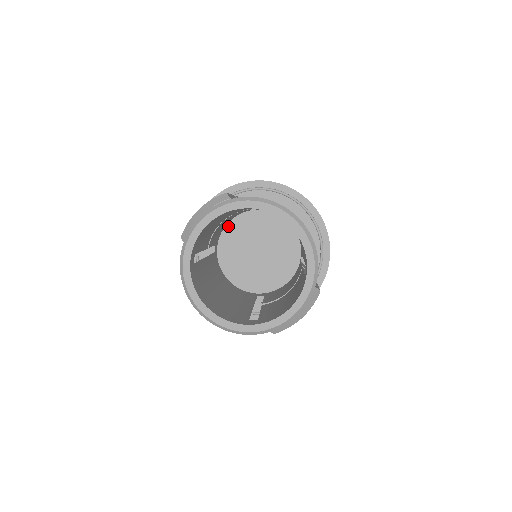
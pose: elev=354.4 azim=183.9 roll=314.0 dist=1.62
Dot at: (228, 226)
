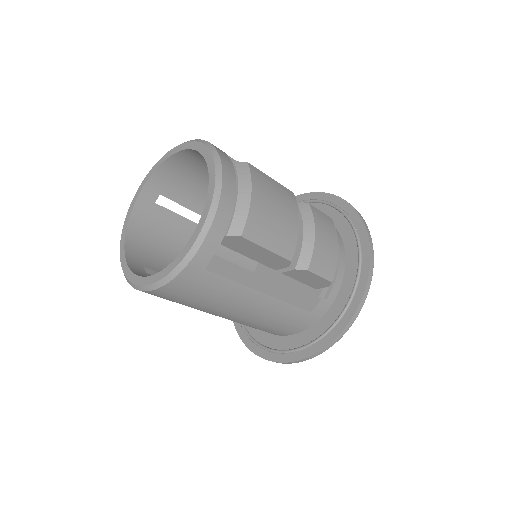
Dot at: occluded
